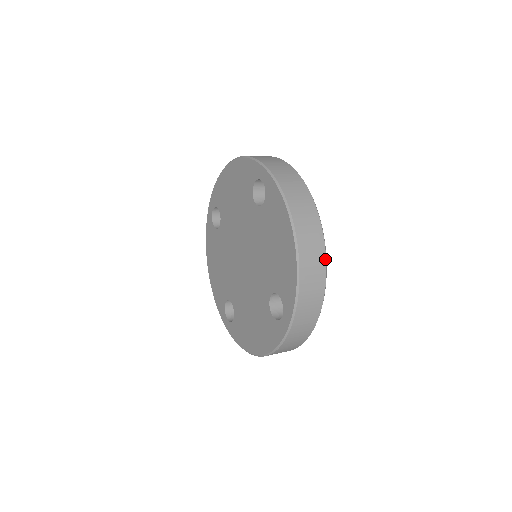
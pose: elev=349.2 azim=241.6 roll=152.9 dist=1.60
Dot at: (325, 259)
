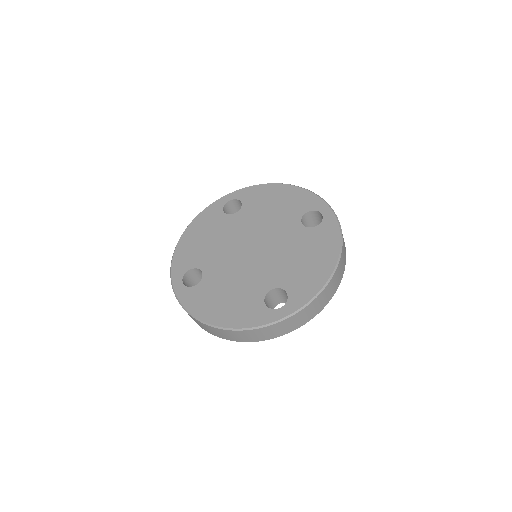
Dot at: occluded
